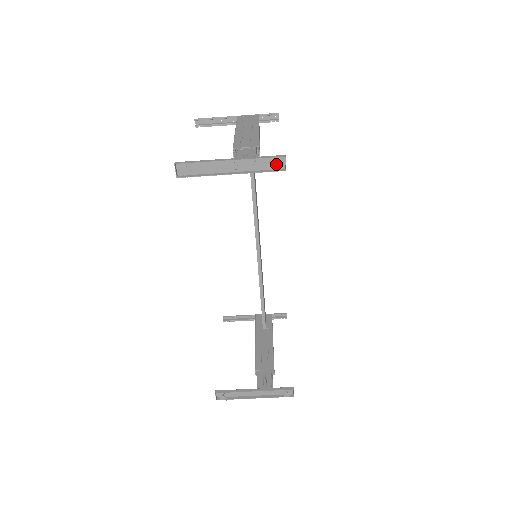
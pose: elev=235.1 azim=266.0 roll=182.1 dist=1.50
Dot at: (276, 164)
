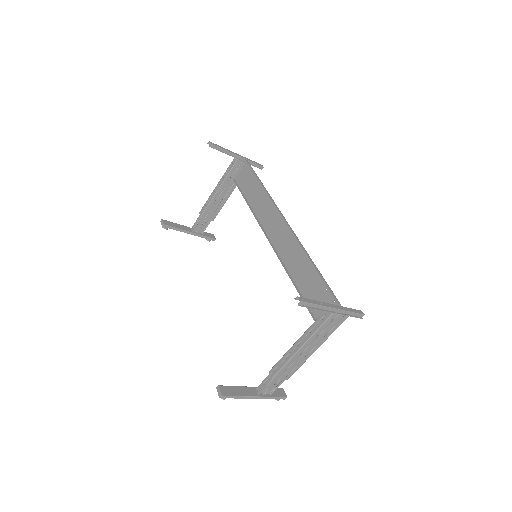
Dot at: occluded
